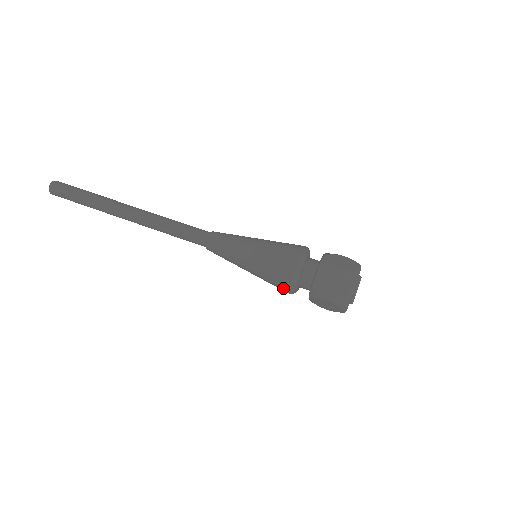
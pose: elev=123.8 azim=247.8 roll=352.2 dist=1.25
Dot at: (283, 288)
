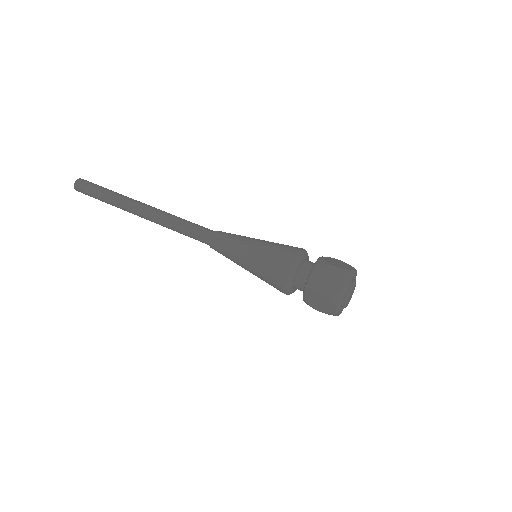
Dot at: occluded
